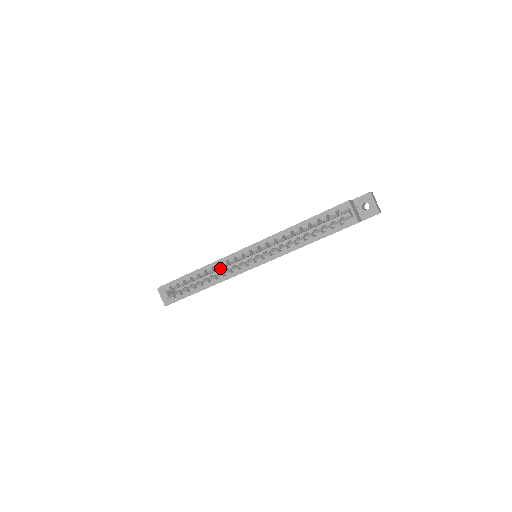
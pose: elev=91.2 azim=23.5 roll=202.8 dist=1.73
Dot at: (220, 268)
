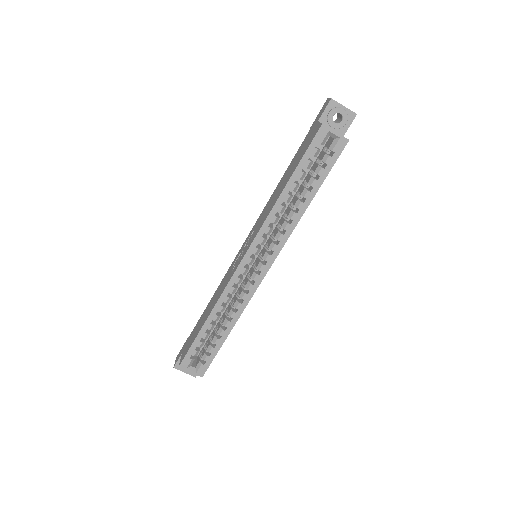
Dot at: occluded
